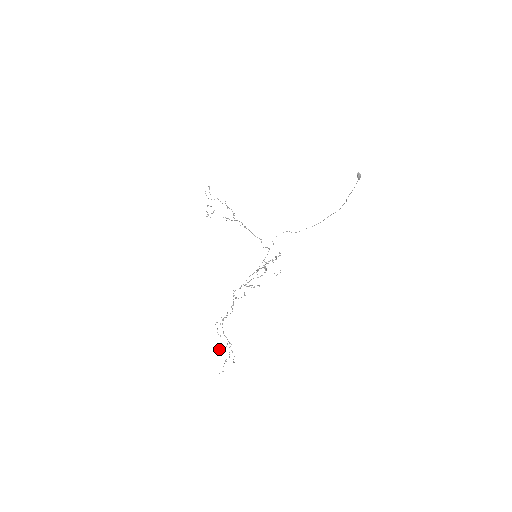
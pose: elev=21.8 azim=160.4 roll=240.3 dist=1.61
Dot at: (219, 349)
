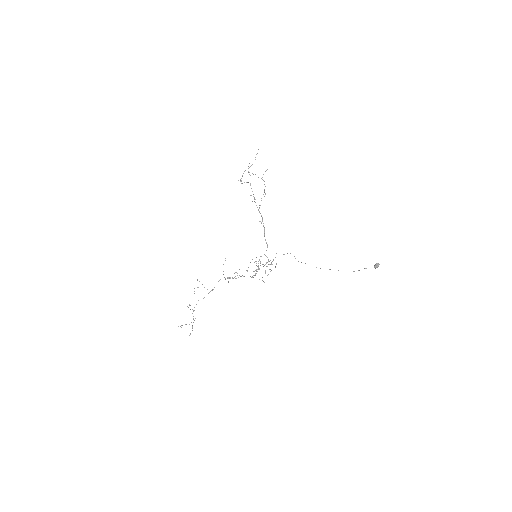
Dot at: occluded
